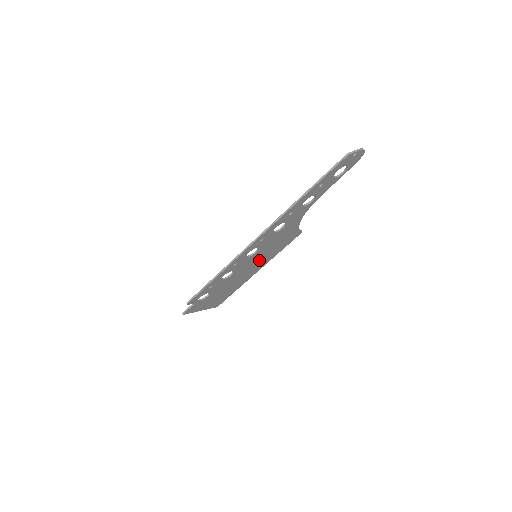
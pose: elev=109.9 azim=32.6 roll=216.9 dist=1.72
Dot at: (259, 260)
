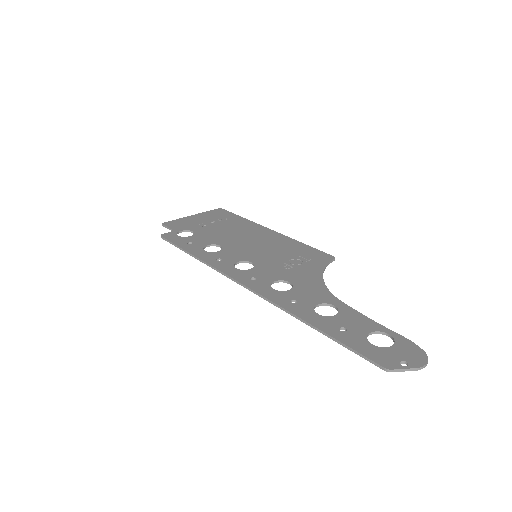
Dot at: (265, 247)
